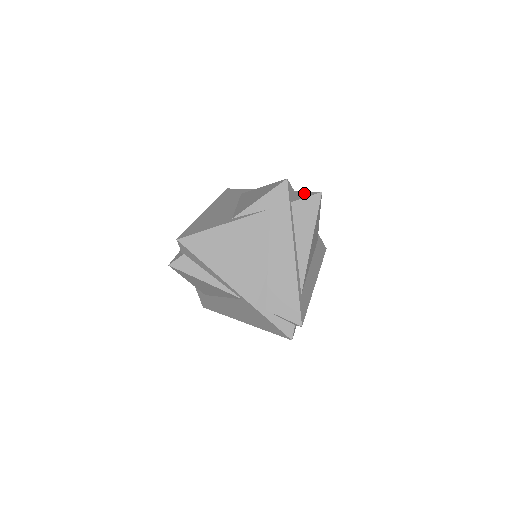
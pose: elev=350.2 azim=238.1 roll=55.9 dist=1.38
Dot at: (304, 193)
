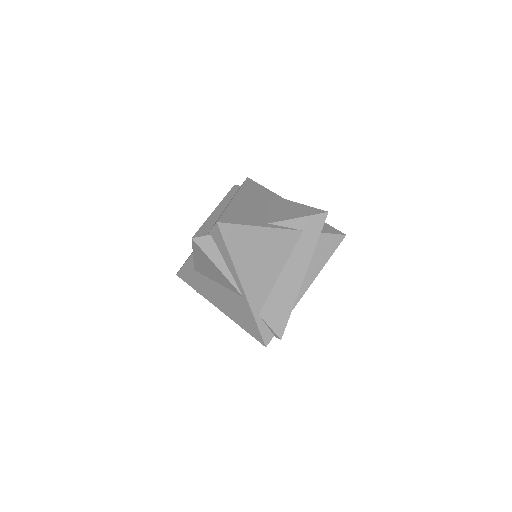
Dot at: (330, 227)
